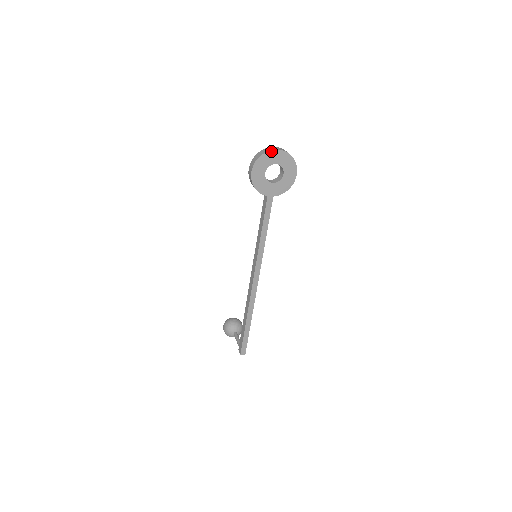
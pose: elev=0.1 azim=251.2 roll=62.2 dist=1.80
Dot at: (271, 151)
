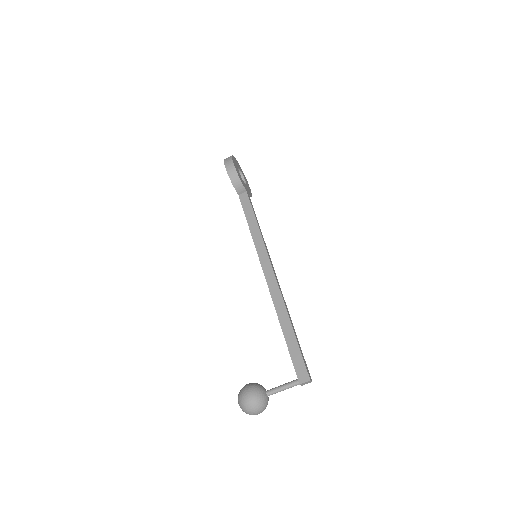
Dot at: (234, 158)
